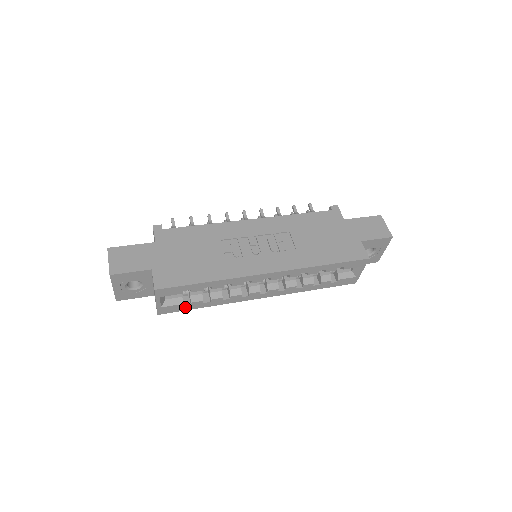
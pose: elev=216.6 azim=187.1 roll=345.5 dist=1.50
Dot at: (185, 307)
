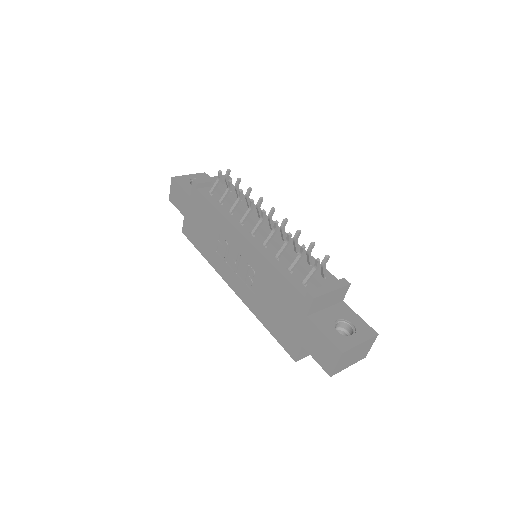
Dot at: occluded
